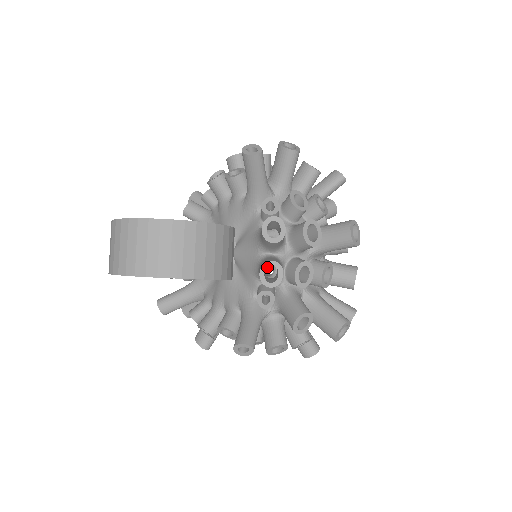
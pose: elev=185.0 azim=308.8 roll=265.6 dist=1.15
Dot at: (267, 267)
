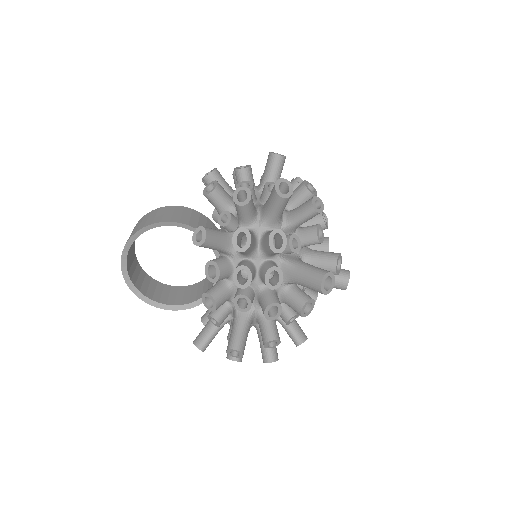
Dot at: occluded
